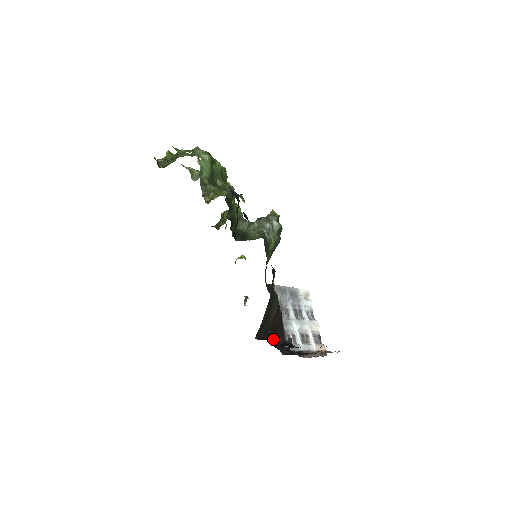
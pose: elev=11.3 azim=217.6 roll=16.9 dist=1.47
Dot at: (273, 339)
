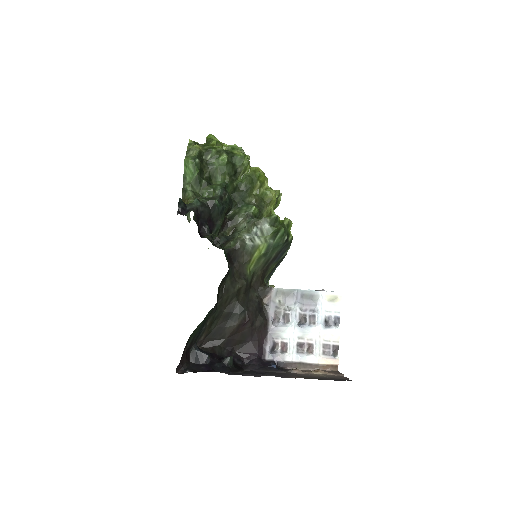
Dot at: (194, 358)
